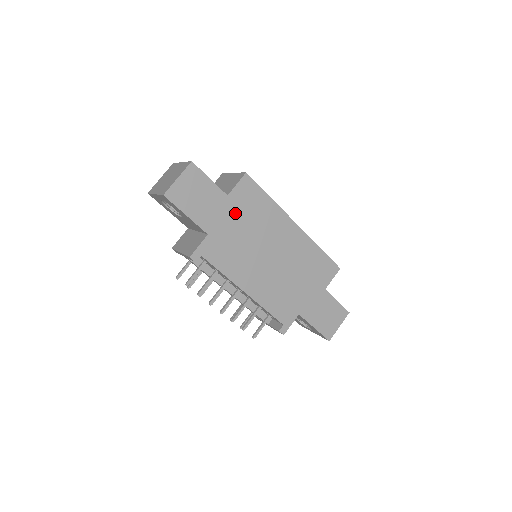
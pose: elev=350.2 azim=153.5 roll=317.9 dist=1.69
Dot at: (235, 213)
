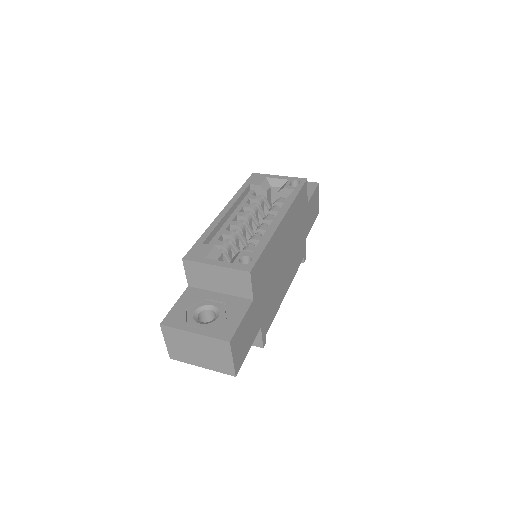
Dot at: (261, 293)
